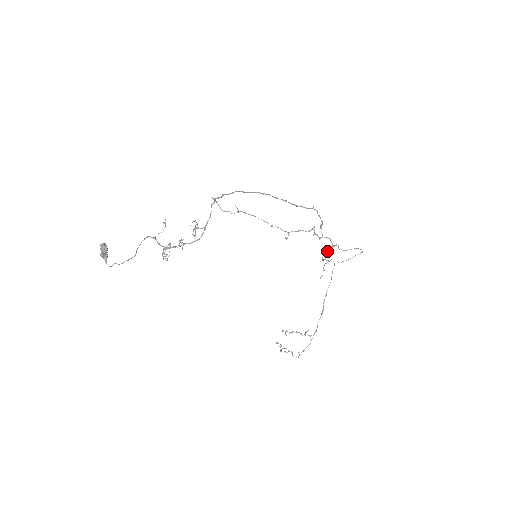
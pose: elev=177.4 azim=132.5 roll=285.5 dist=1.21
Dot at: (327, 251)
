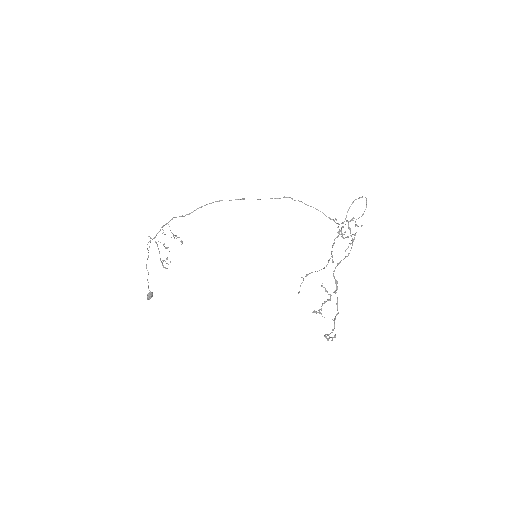
Dot at: occluded
